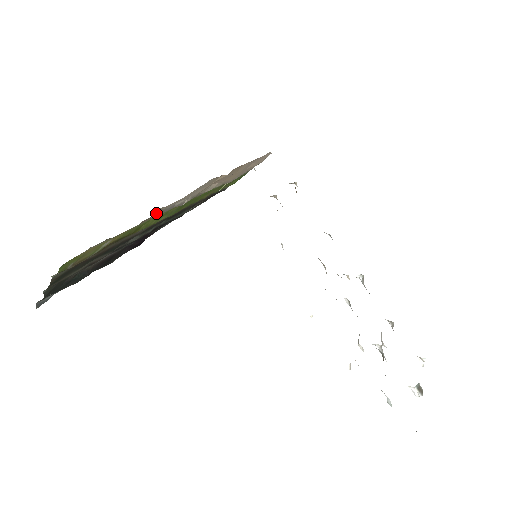
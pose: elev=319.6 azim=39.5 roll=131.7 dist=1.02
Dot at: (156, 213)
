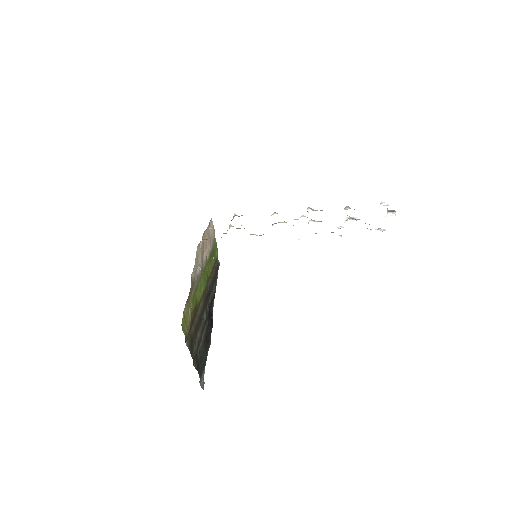
Dot at: (193, 281)
